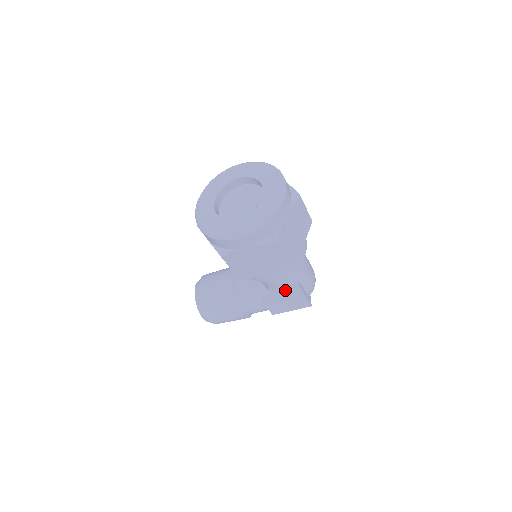
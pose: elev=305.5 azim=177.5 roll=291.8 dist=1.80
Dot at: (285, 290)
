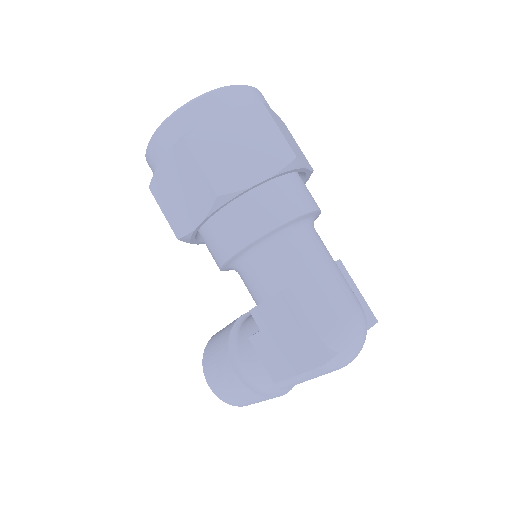
Dot at: (265, 302)
